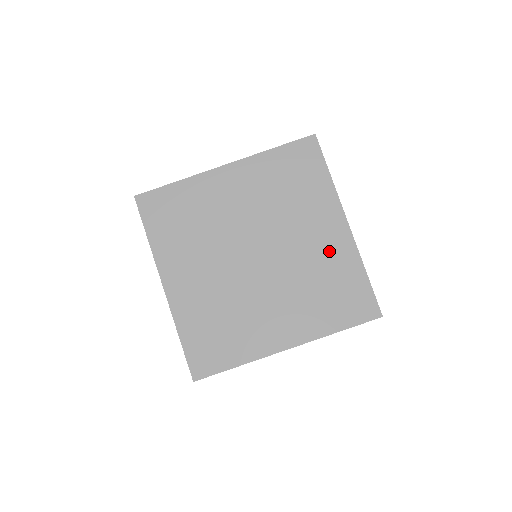
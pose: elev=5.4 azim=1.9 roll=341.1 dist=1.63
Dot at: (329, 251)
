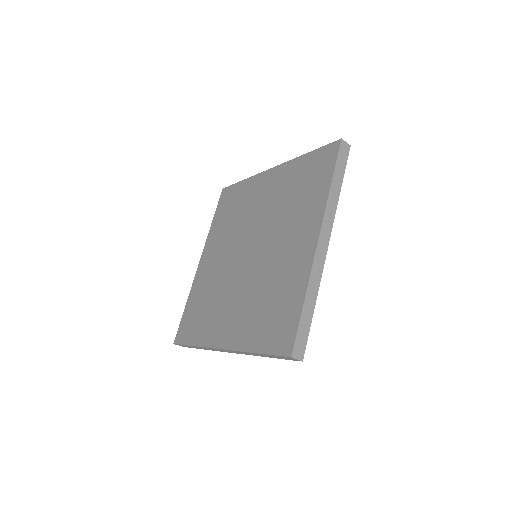
Dot at: (278, 186)
